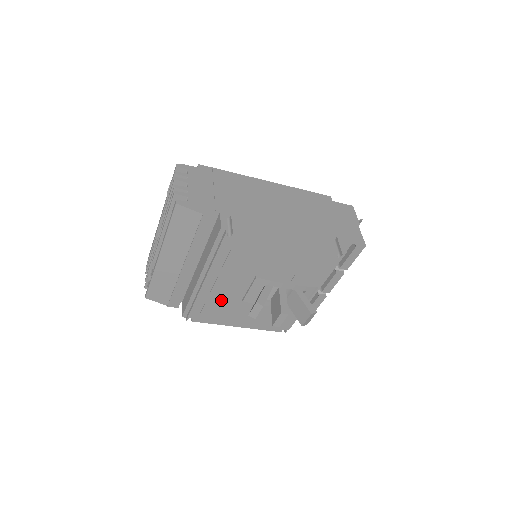
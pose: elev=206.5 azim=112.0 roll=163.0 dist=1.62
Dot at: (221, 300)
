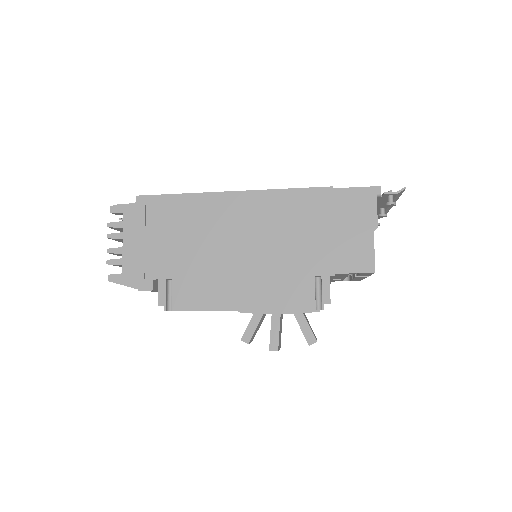
Dot at: occluded
